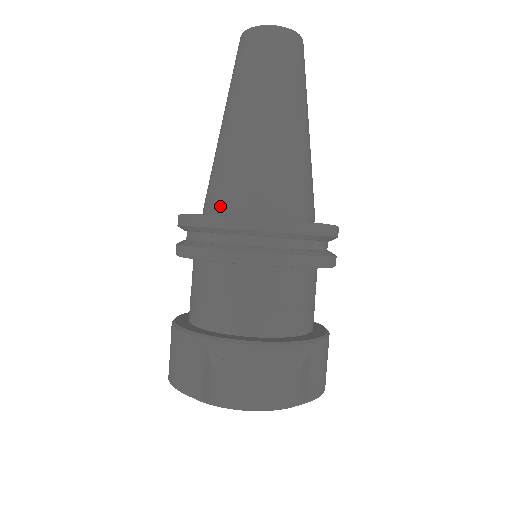
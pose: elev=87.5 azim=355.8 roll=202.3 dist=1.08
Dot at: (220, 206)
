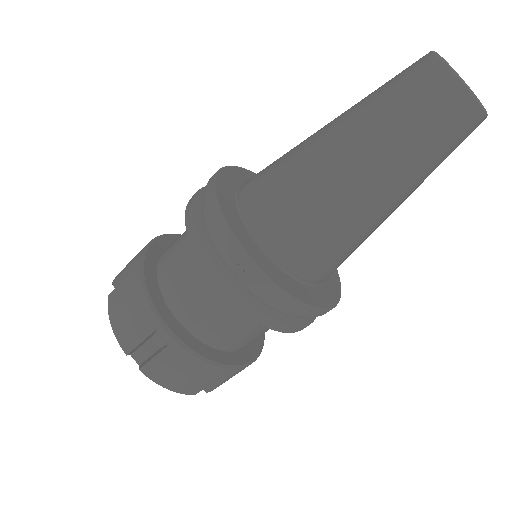
Dot at: (307, 275)
